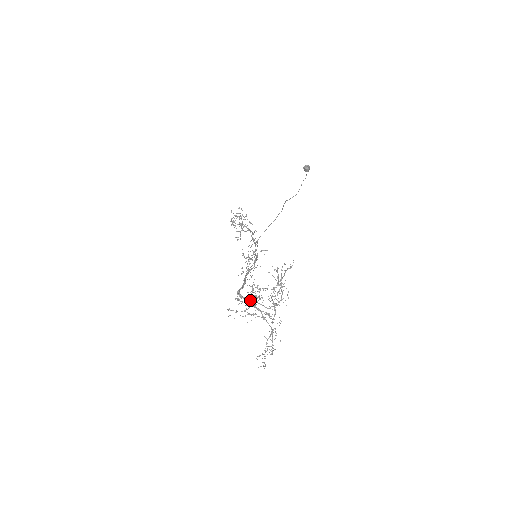
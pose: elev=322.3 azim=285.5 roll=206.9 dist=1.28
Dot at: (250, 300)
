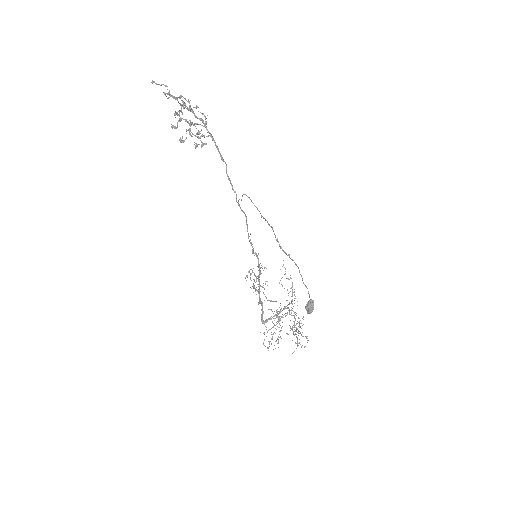
Dot at: occluded
